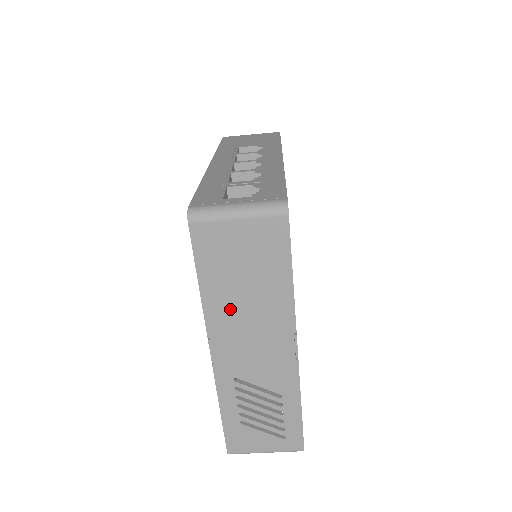
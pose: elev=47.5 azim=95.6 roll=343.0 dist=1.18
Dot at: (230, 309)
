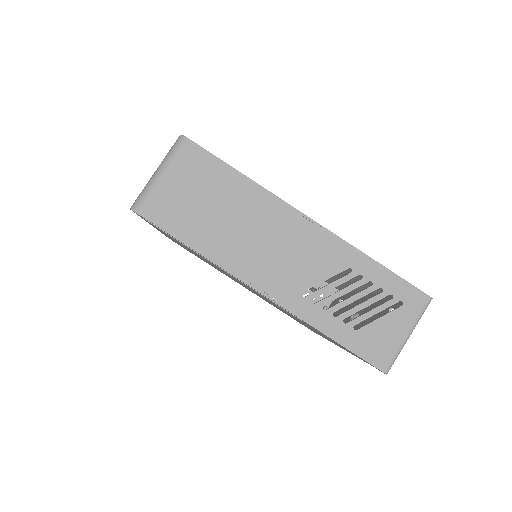
Dot at: (232, 242)
